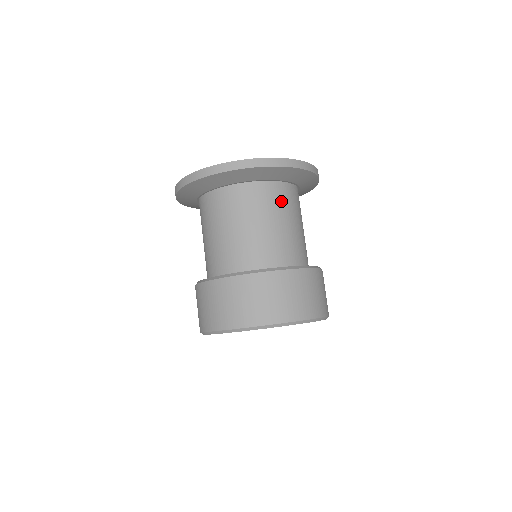
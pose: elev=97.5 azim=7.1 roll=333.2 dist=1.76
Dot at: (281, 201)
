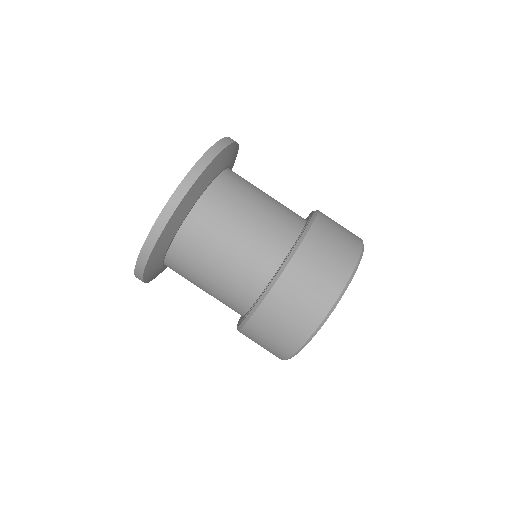
Dot at: occluded
